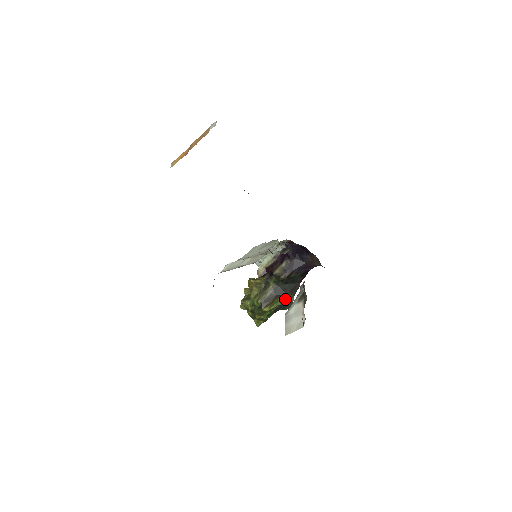
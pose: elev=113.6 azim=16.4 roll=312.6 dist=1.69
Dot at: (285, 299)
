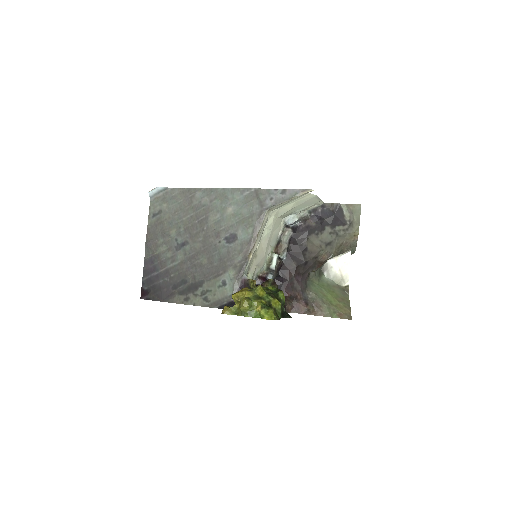
Dot at: occluded
